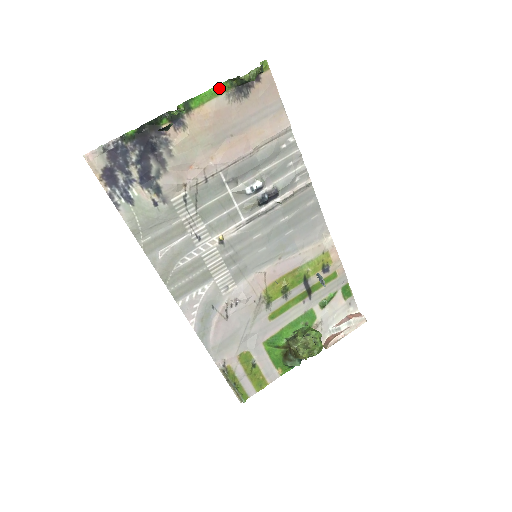
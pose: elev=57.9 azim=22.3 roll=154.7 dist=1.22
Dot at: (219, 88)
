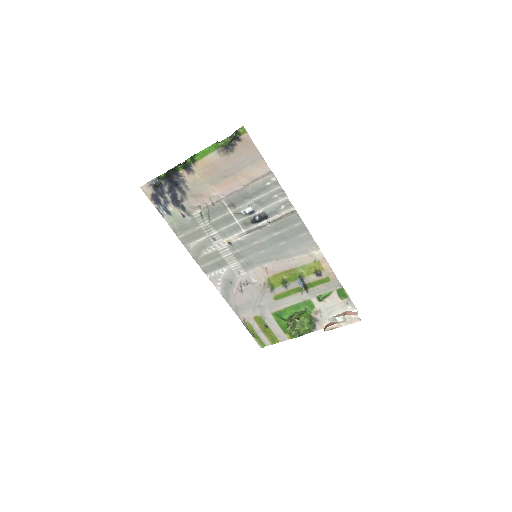
Dot at: (212, 147)
